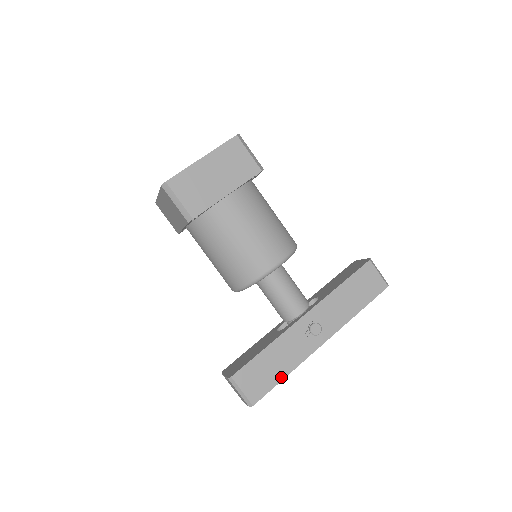
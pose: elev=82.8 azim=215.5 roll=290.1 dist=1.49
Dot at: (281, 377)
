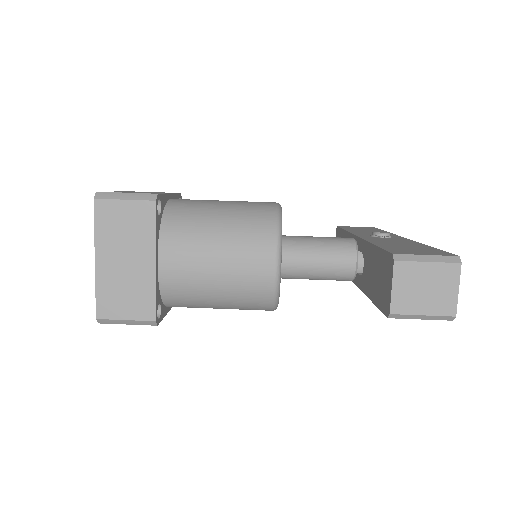
Dot at: (428, 247)
